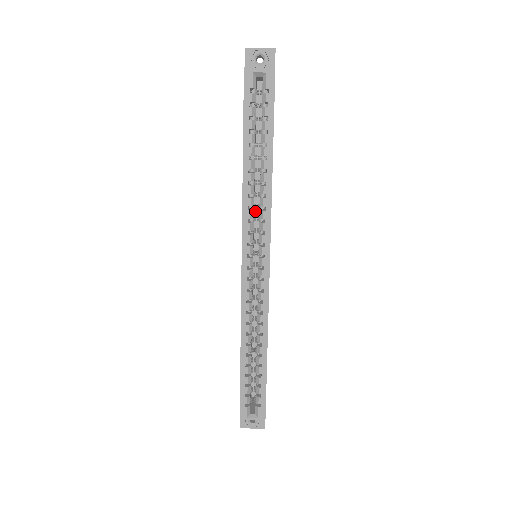
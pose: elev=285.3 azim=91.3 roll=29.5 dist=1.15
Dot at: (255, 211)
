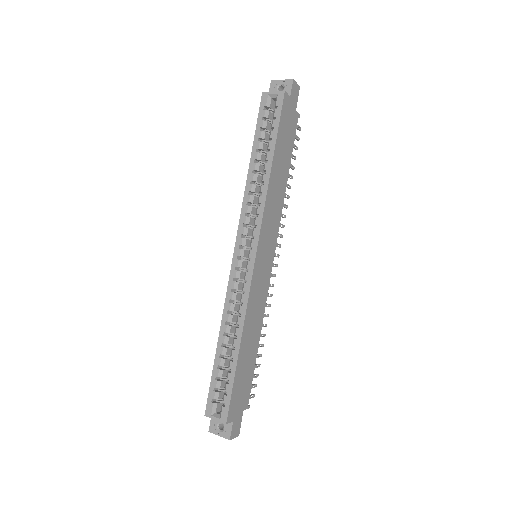
Dot at: occluded
